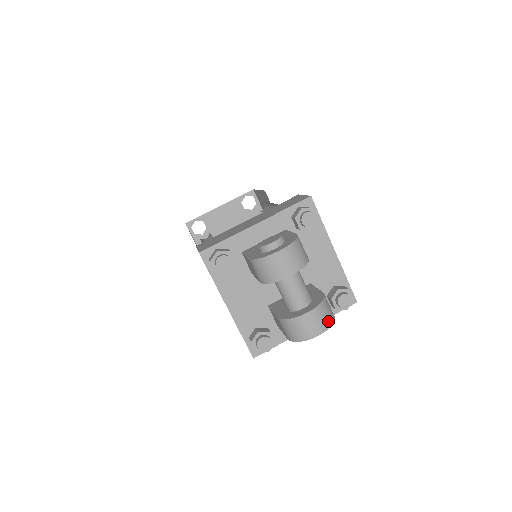
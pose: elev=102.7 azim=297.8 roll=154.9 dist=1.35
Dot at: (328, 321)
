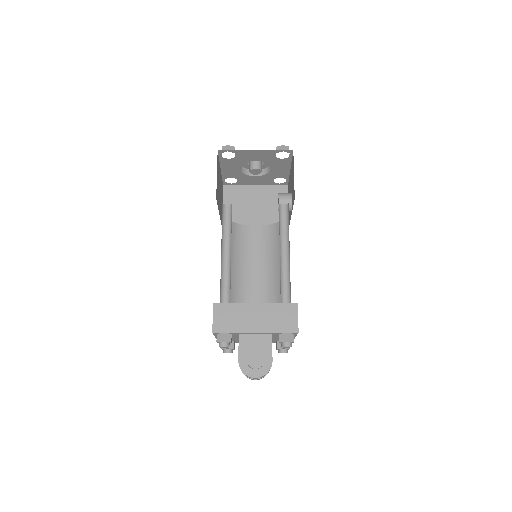
Dot at: occluded
